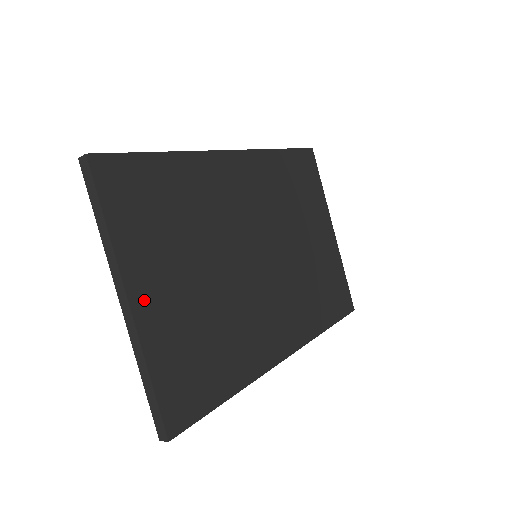
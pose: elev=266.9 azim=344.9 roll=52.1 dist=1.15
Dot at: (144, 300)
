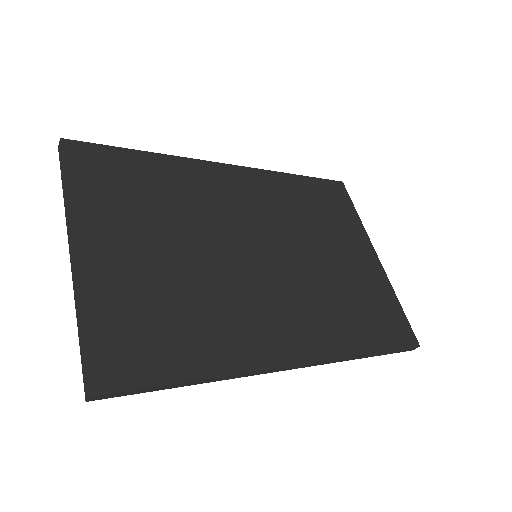
Dot at: (93, 253)
